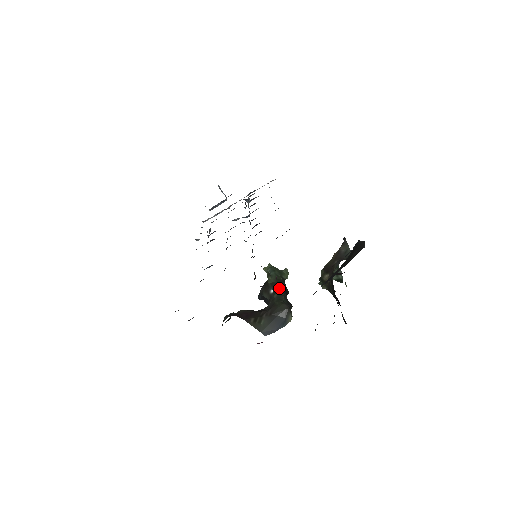
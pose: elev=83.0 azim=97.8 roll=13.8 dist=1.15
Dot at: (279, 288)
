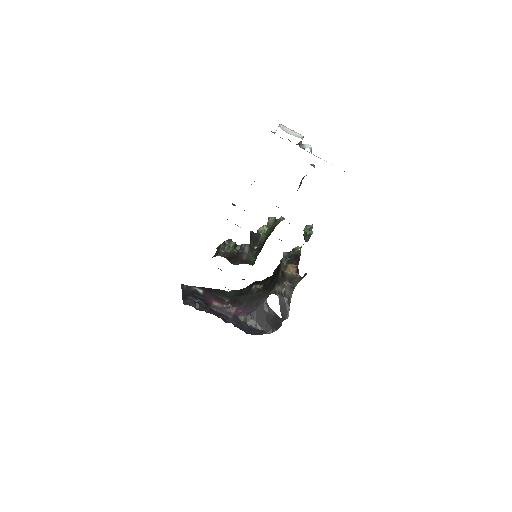
Dot at: (261, 247)
